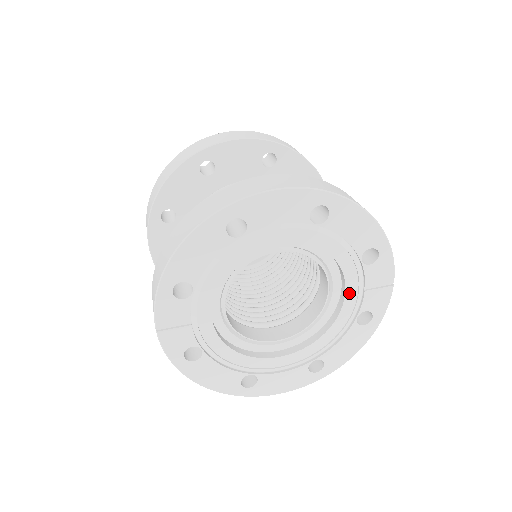
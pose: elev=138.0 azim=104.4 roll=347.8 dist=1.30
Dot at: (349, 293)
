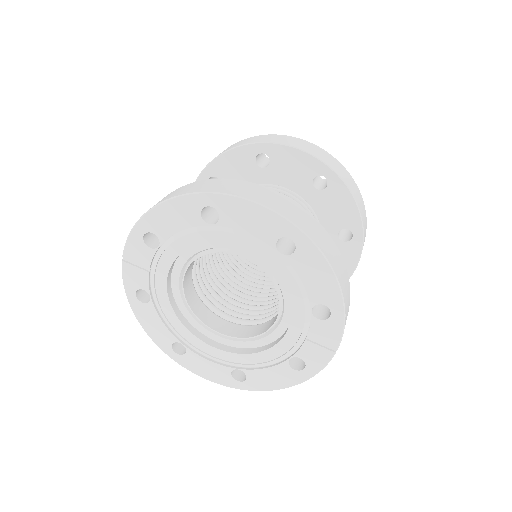
Dot at: (291, 332)
